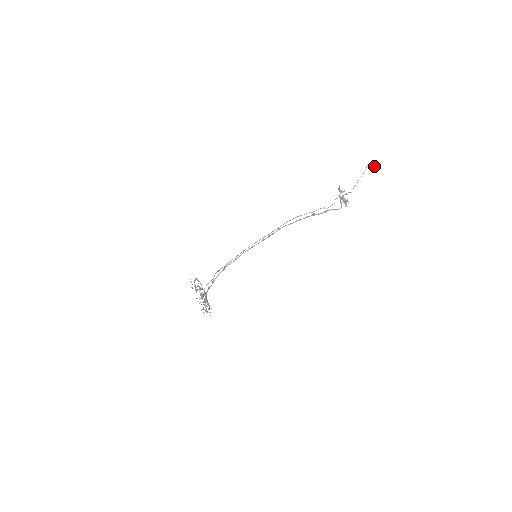
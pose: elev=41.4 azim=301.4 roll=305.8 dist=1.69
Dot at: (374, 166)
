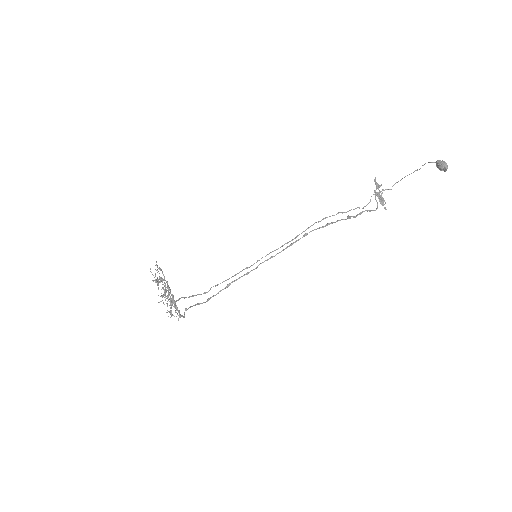
Dot at: (442, 168)
